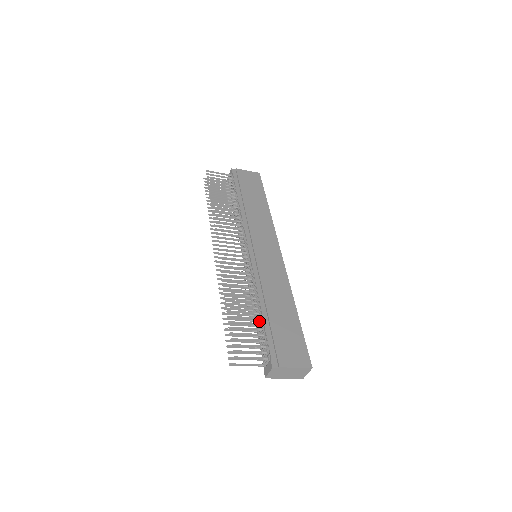
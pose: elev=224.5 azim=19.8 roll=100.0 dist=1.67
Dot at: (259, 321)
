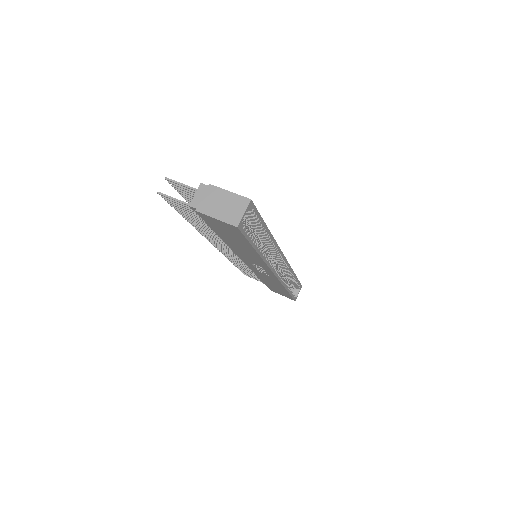
Dot at: occluded
